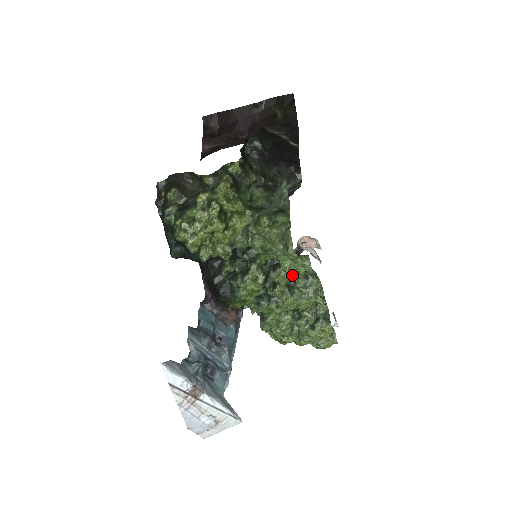
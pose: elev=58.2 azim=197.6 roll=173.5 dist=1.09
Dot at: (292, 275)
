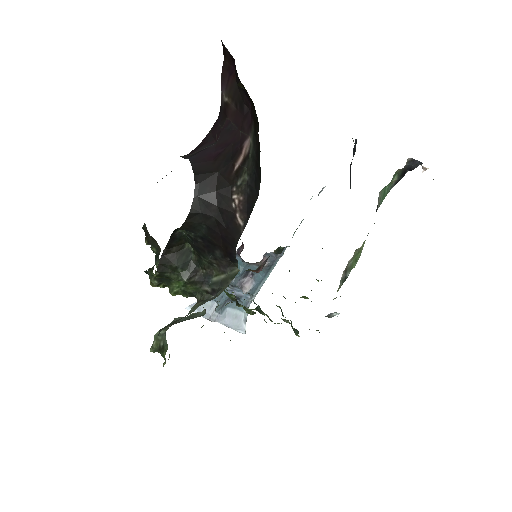
Dot at: occluded
